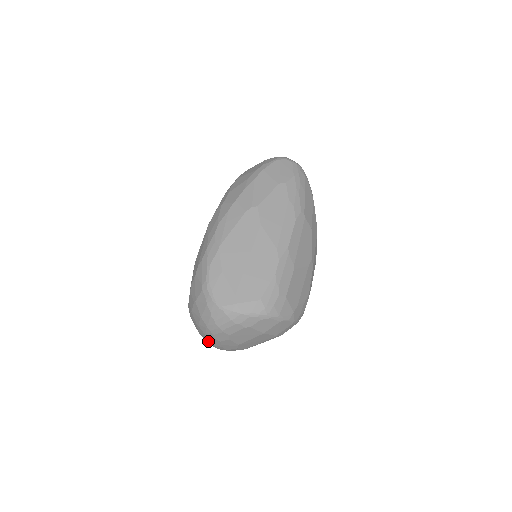
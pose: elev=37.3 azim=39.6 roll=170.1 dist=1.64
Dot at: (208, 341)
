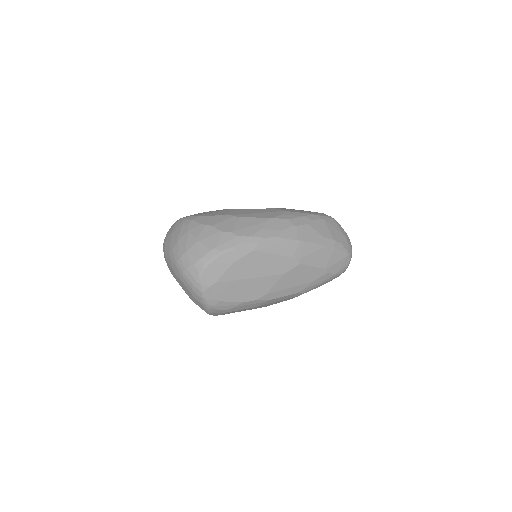
Dot at: (167, 247)
